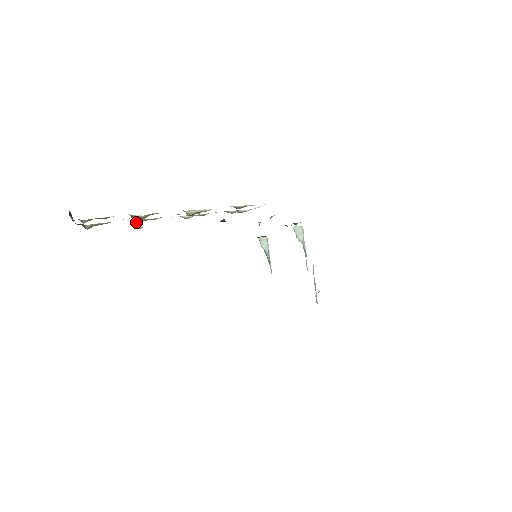
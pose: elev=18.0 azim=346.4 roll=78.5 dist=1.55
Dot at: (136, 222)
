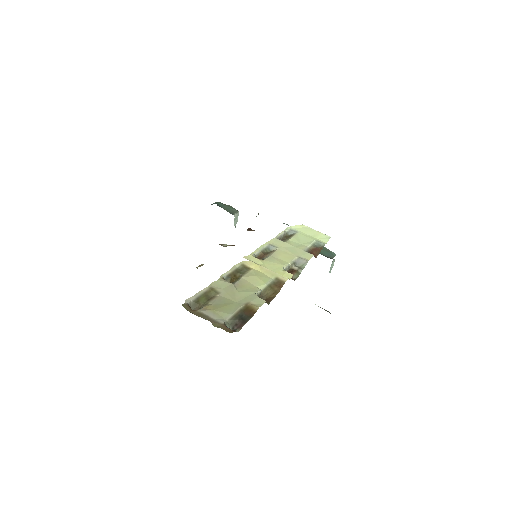
Dot at: (226, 279)
